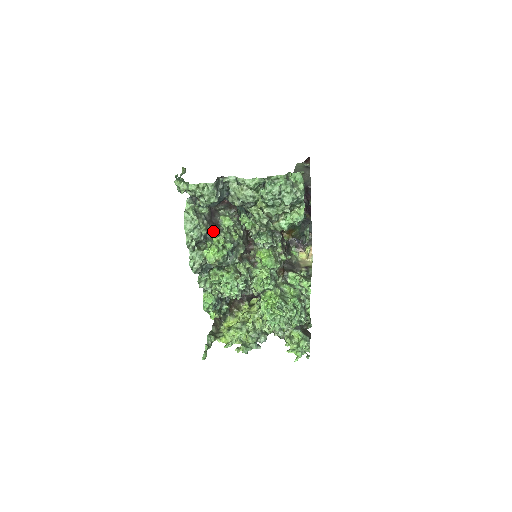
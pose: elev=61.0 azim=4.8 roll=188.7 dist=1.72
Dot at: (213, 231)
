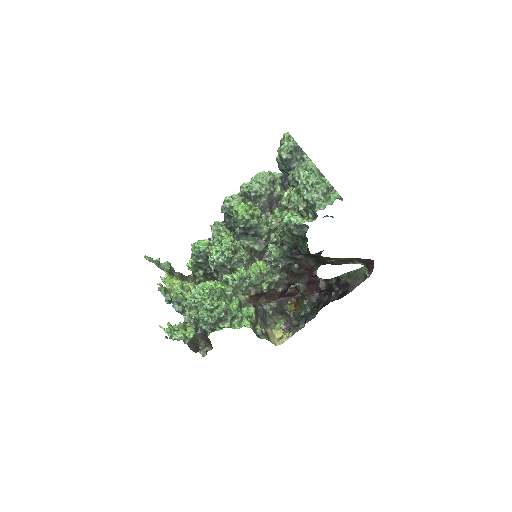
Dot at: (263, 205)
